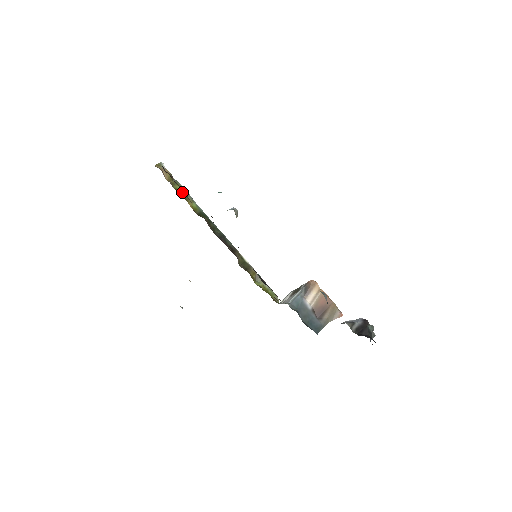
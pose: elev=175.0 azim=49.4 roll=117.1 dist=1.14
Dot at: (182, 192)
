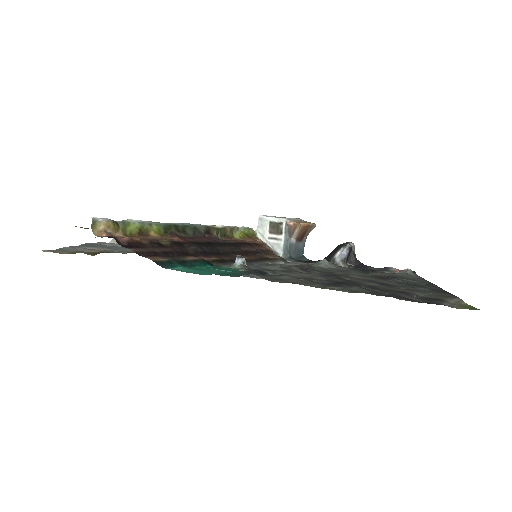
Dot at: (138, 230)
